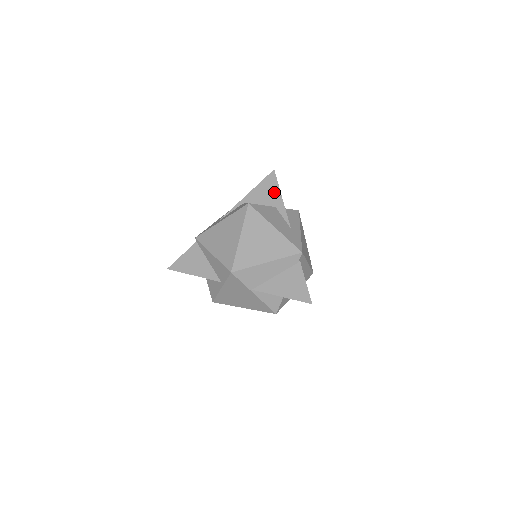
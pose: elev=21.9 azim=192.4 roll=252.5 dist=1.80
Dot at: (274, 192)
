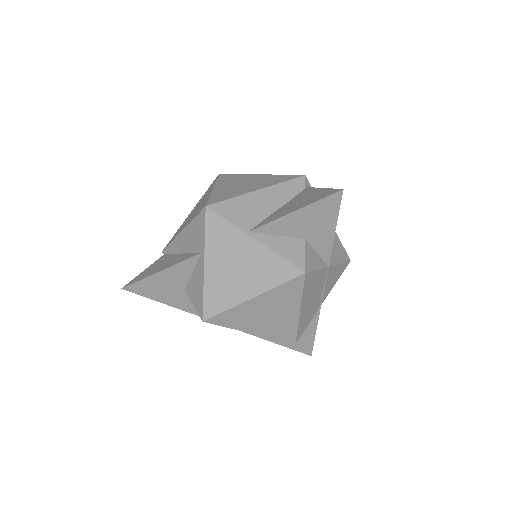
Dot at: occluded
